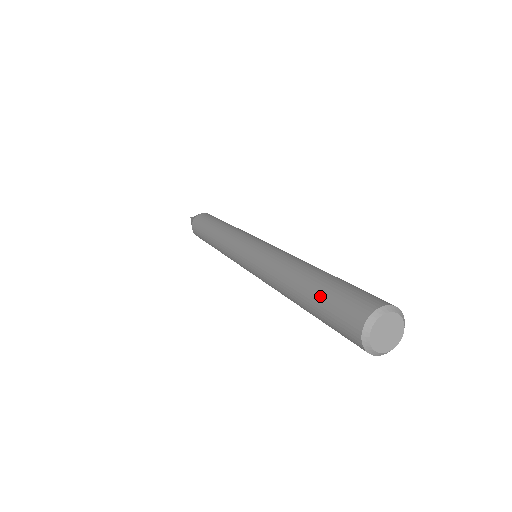
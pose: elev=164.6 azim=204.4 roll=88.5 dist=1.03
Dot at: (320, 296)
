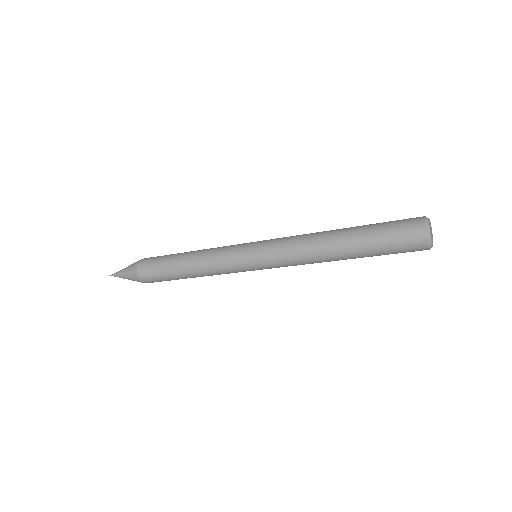
Dot at: (374, 225)
